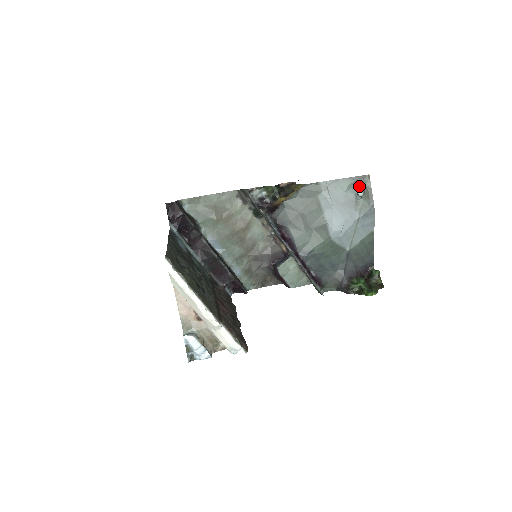
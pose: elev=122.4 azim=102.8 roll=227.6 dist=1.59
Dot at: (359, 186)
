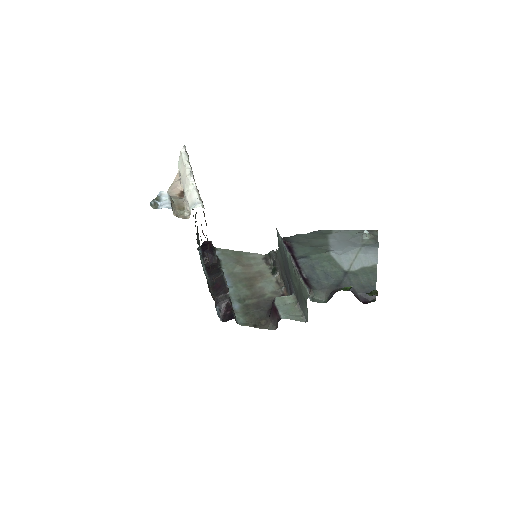
Dot at: occluded
